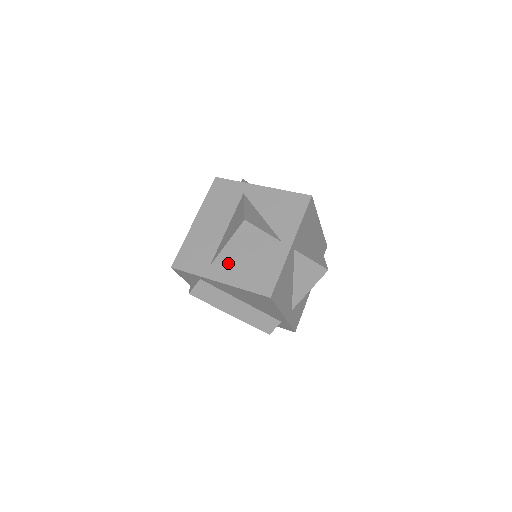
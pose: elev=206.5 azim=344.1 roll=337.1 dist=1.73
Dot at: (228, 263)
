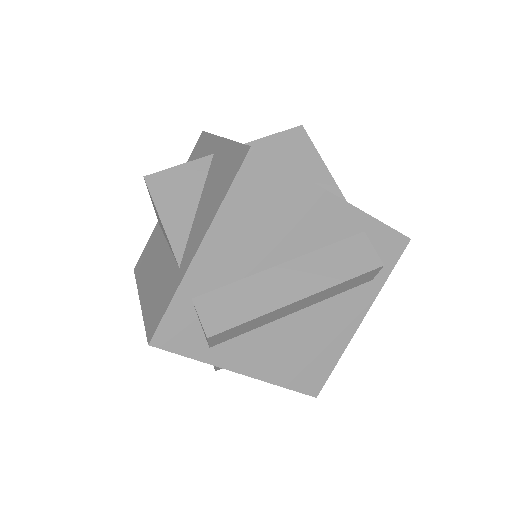
Dot at: (191, 235)
